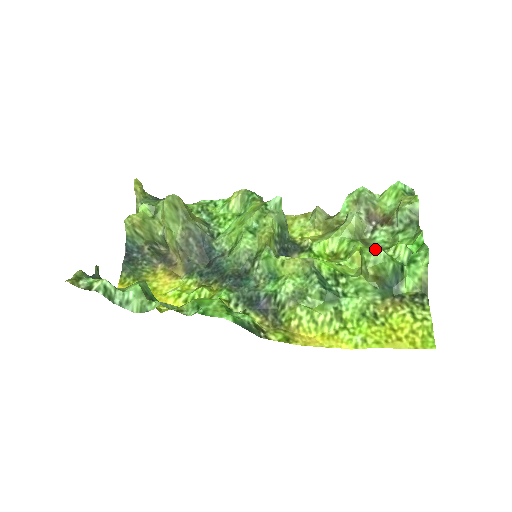
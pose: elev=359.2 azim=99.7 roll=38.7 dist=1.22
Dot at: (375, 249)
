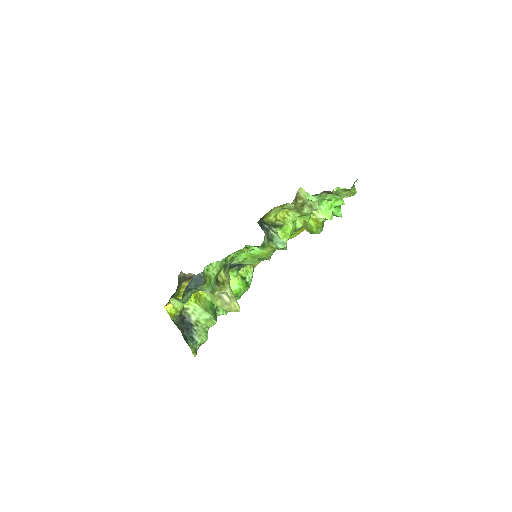
Dot at: occluded
